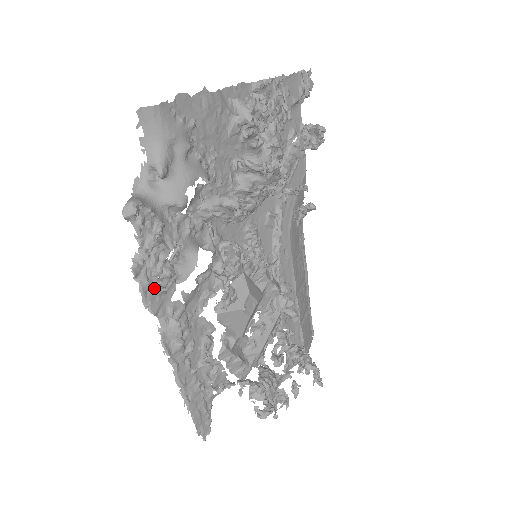
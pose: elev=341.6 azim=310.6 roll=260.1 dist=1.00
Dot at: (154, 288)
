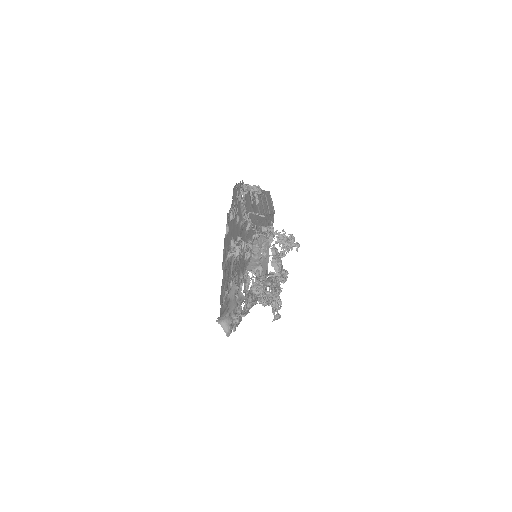
Dot at: (239, 319)
